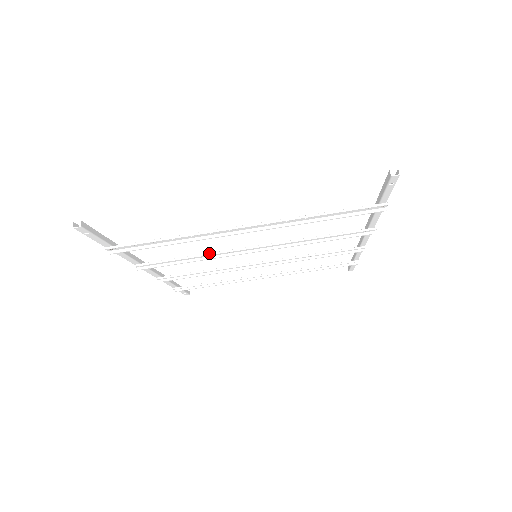
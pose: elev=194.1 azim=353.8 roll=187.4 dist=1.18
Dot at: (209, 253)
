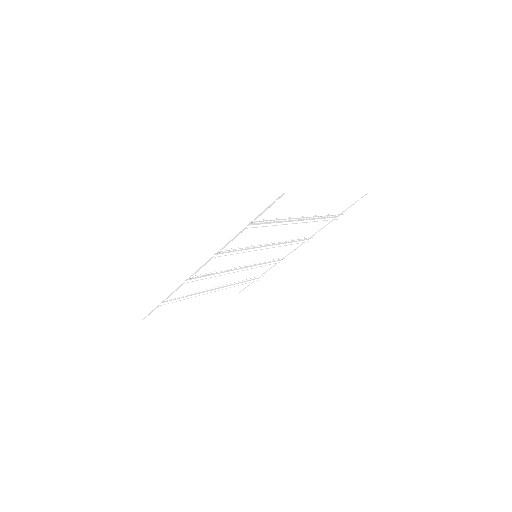
Dot at: (256, 245)
